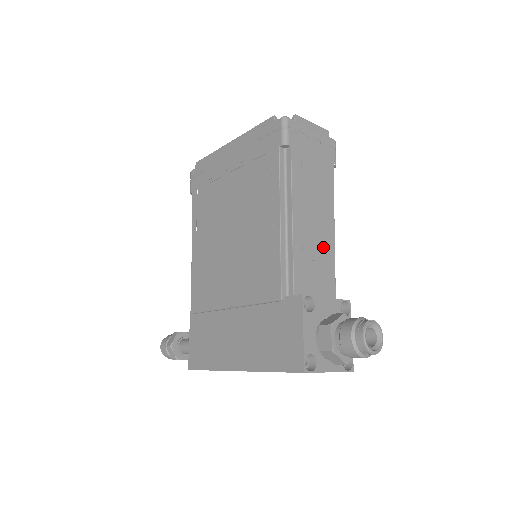
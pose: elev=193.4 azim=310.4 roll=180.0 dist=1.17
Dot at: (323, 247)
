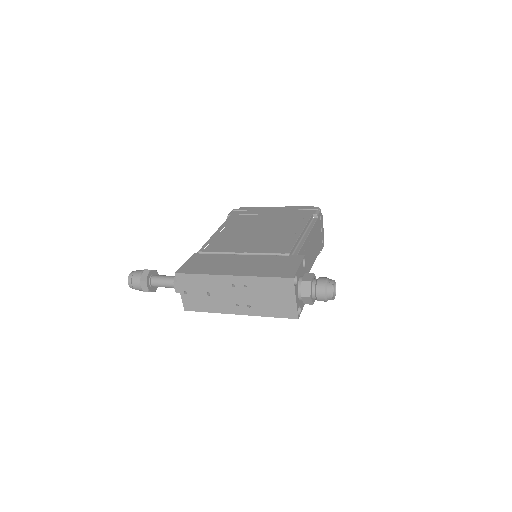
Dot at: (307, 265)
